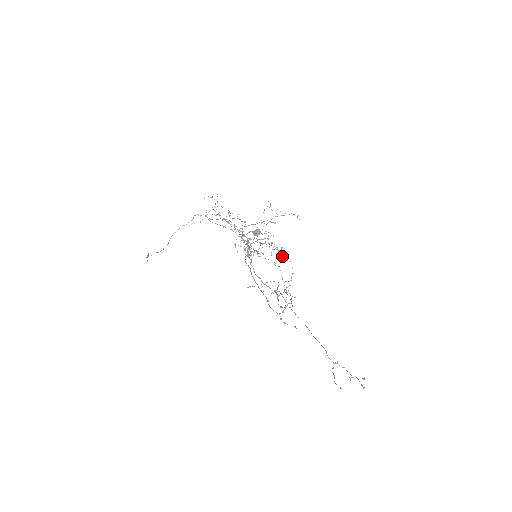
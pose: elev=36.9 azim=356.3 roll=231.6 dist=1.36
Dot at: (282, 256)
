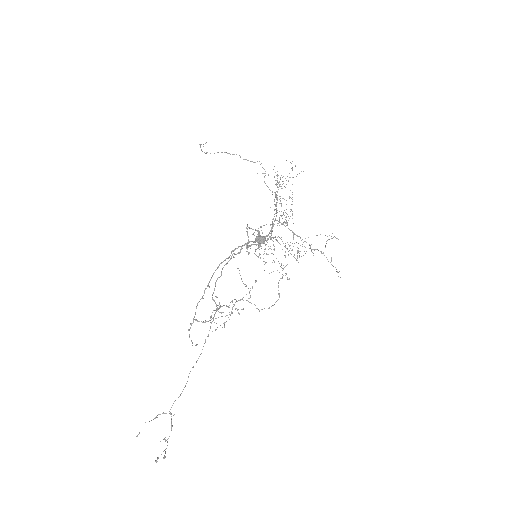
Dot at: occluded
